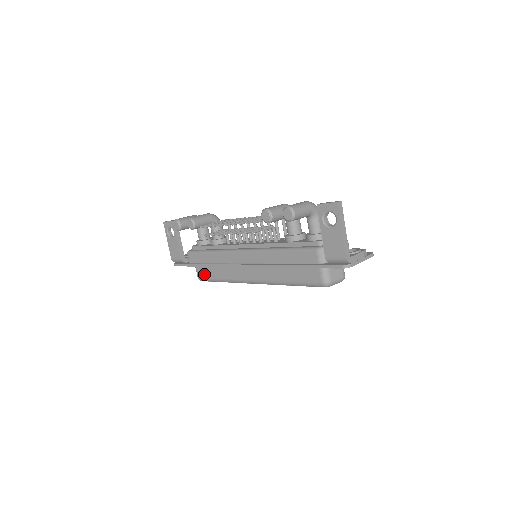
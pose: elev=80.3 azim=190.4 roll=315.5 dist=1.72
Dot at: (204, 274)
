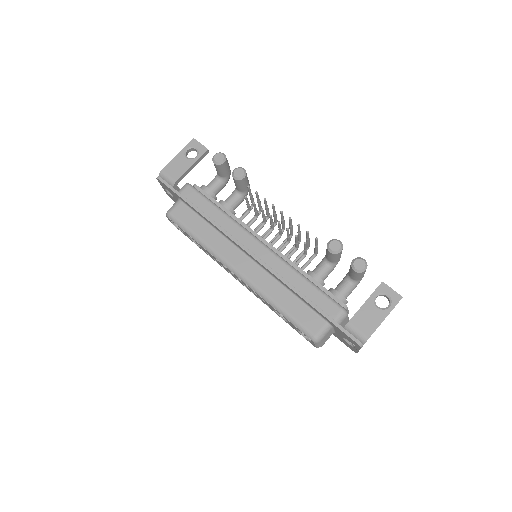
Dot at: (183, 216)
